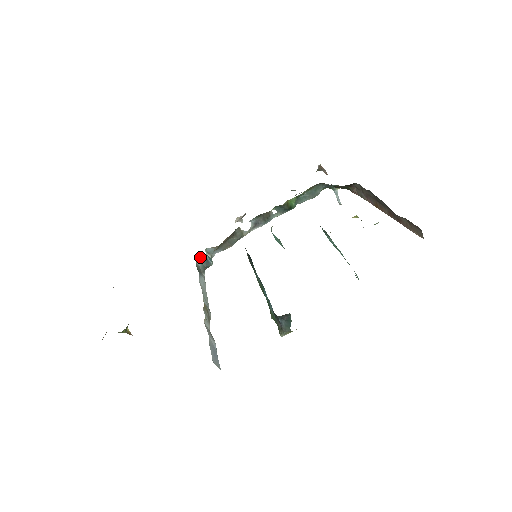
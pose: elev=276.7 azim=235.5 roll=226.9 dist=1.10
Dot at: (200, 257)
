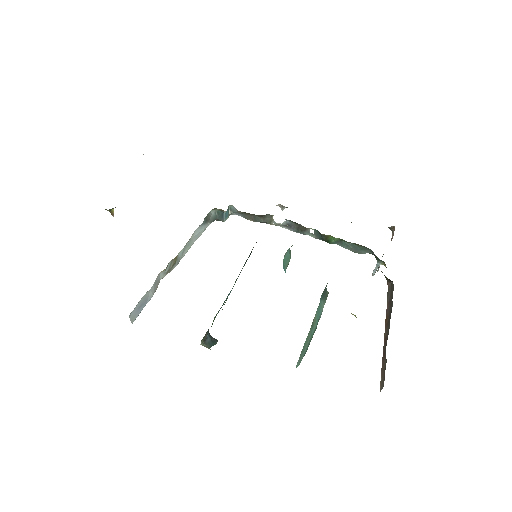
Dot at: occluded
